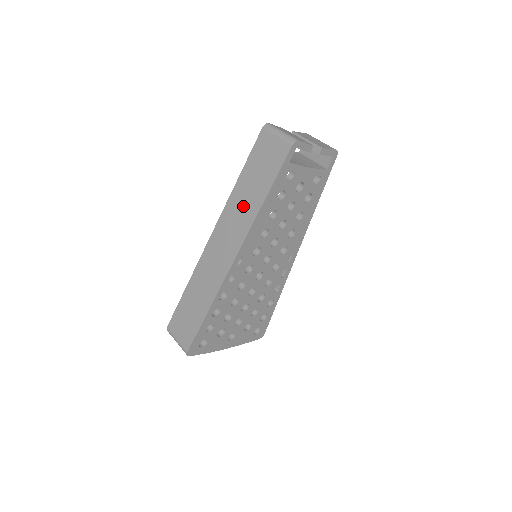
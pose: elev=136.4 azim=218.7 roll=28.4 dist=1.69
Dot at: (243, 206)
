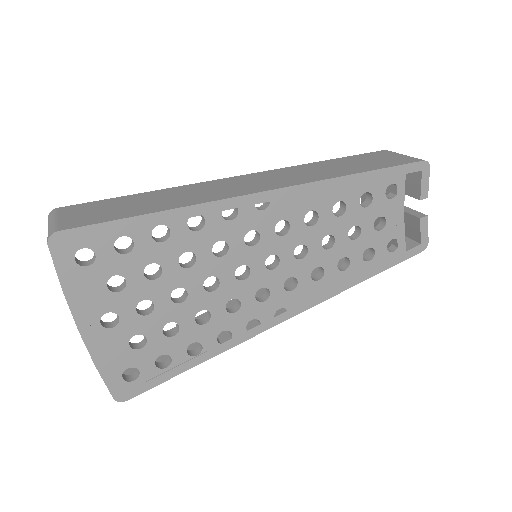
Dot at: (317, 171)
